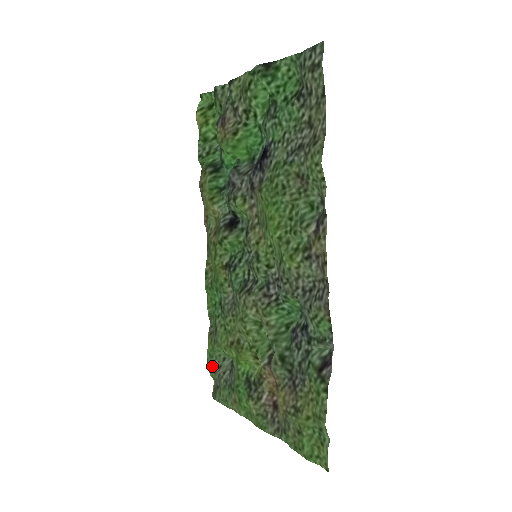
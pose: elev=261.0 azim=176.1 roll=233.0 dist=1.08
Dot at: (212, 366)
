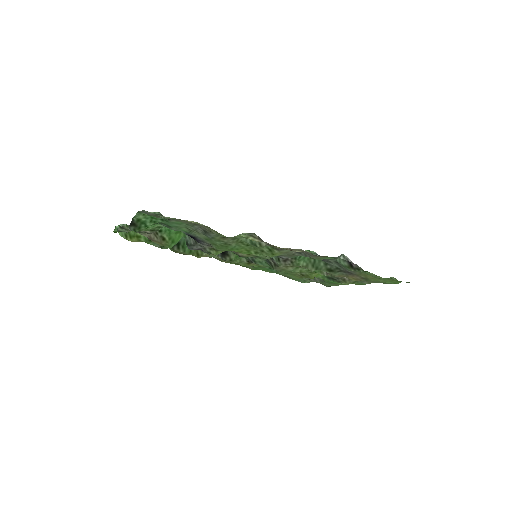
Dot at: (306, 282)
